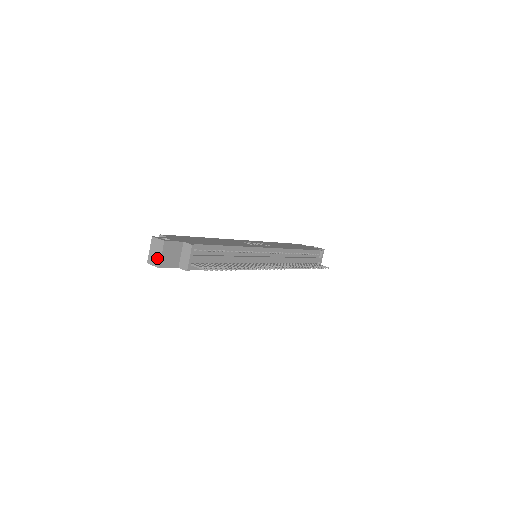
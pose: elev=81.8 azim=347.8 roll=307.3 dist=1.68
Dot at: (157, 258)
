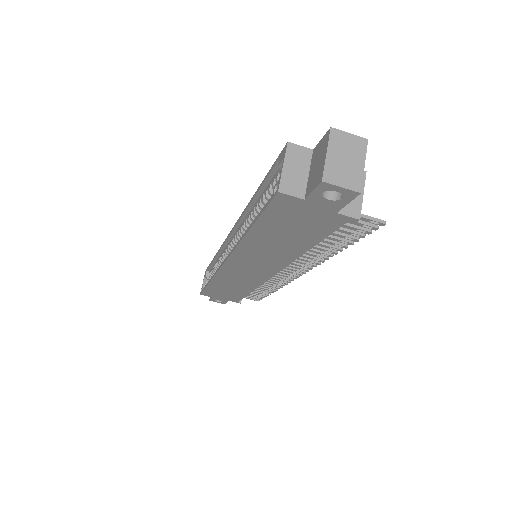
Dot at: (353, 172)
